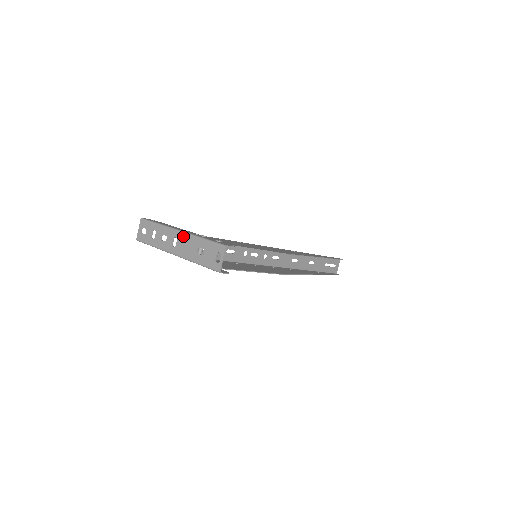
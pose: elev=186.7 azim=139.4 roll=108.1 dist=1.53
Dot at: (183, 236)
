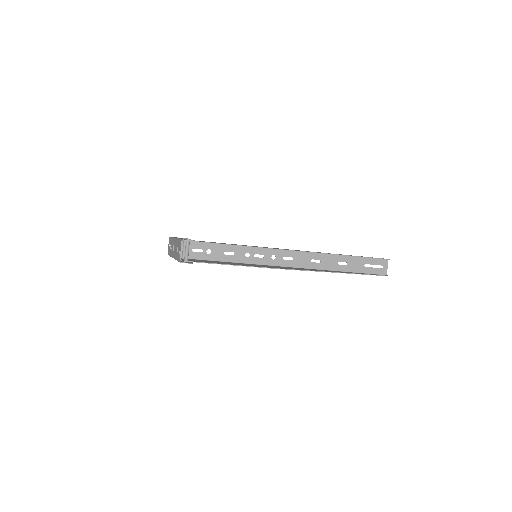
Dot at: (175, 242)
